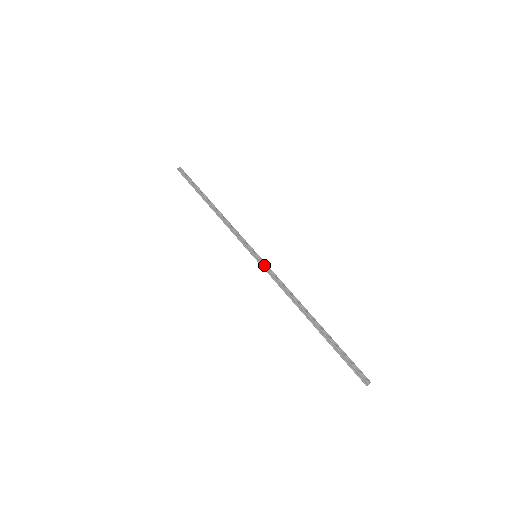
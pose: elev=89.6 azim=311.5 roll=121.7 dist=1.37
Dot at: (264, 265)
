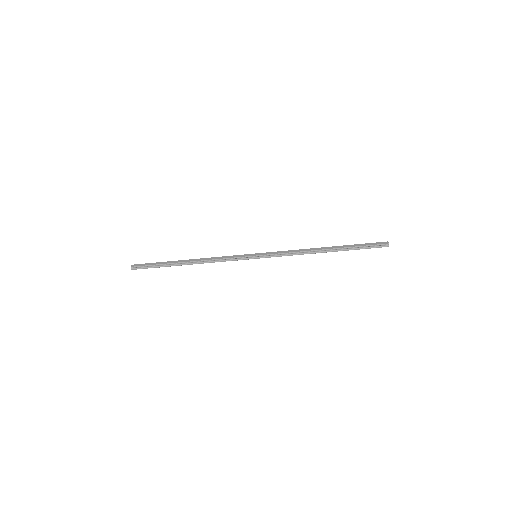
Dot at: (268, 256)
